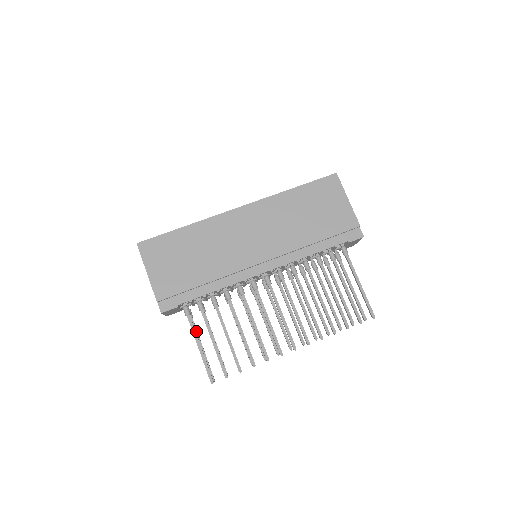
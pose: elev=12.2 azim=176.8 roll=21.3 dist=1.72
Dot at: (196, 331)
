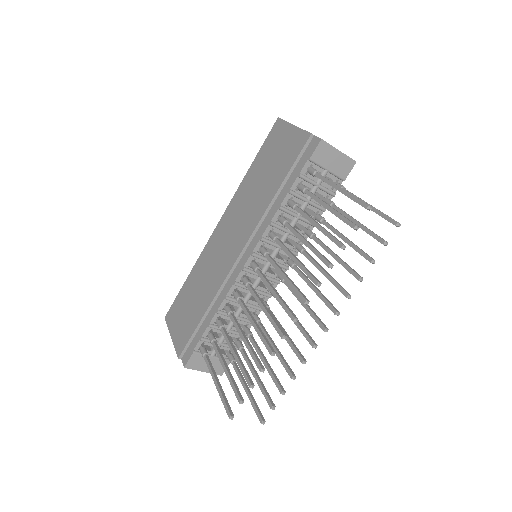
Dot at: (238, 373)
